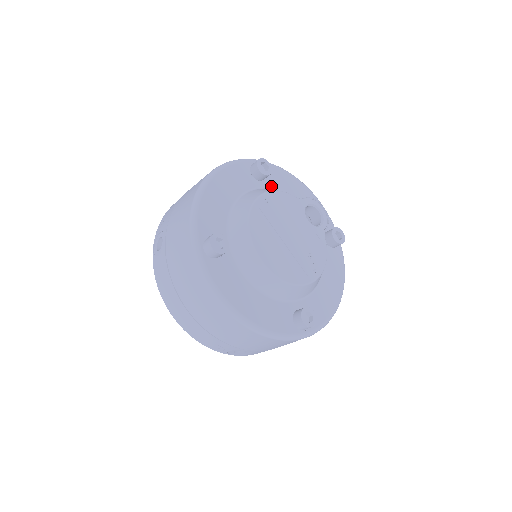
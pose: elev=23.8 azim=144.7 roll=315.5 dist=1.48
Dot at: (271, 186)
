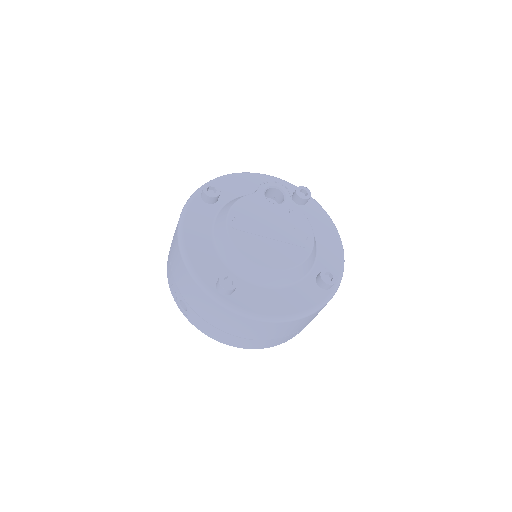
Dot at: (227, 199)
